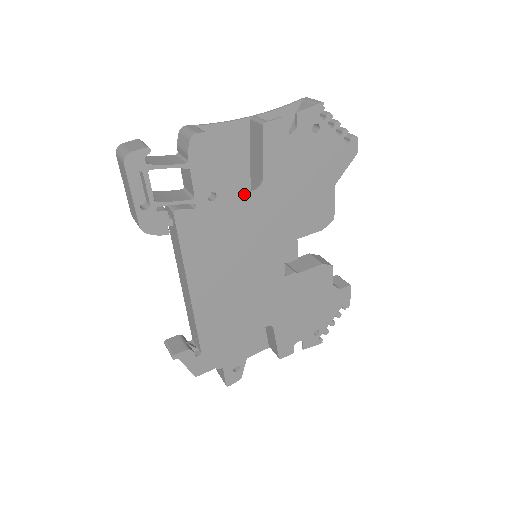
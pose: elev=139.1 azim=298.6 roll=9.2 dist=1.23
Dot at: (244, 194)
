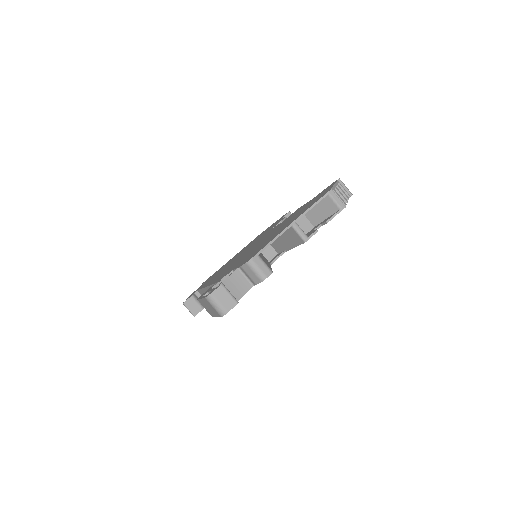
Dot at: occluded
